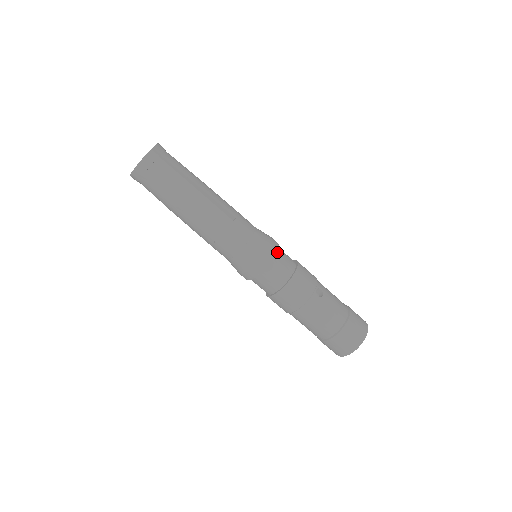
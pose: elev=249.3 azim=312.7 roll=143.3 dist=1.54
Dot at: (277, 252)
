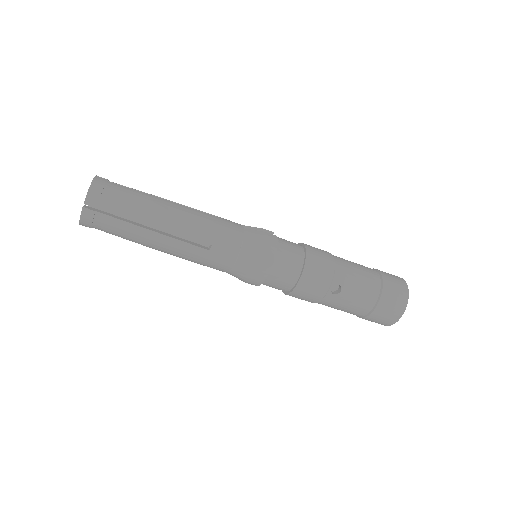
Dot at: (274, 262)
